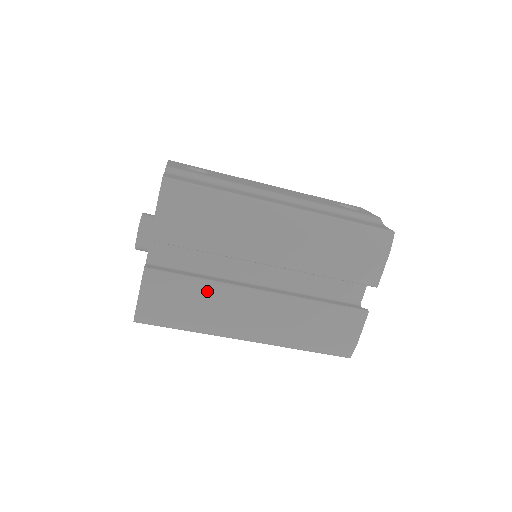
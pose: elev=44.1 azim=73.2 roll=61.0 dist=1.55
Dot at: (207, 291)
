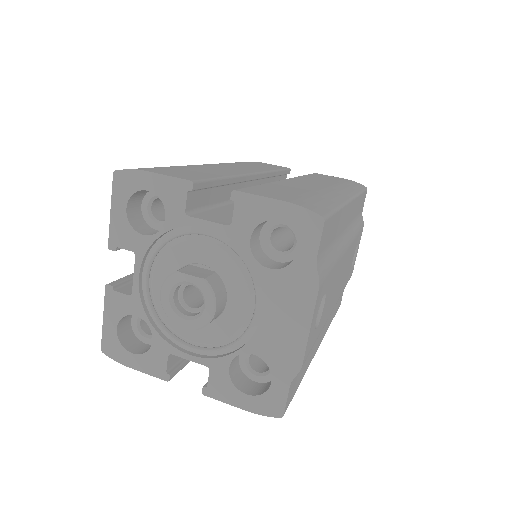
Dot at: occluded
